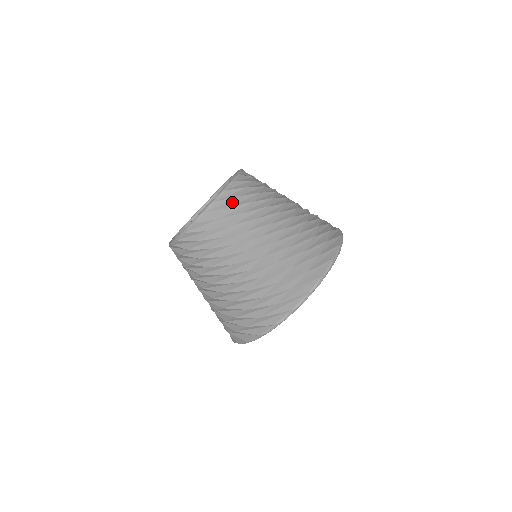
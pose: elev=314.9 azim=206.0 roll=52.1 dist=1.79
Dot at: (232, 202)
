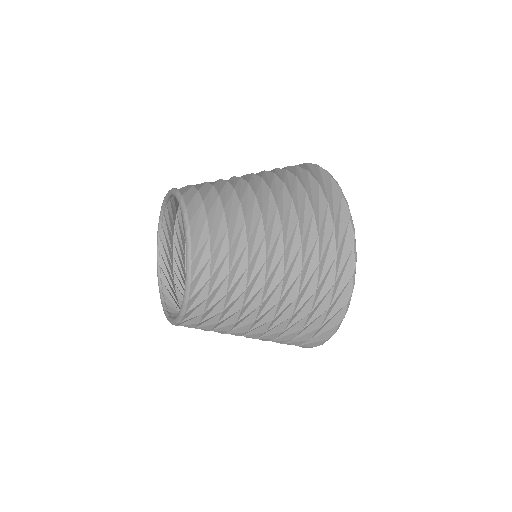
Dot at: (206, 290)
